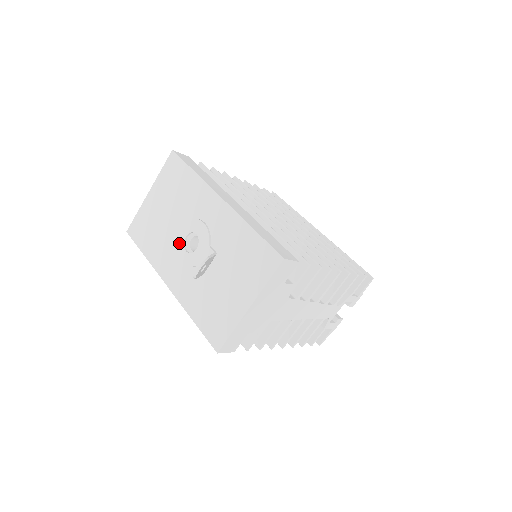
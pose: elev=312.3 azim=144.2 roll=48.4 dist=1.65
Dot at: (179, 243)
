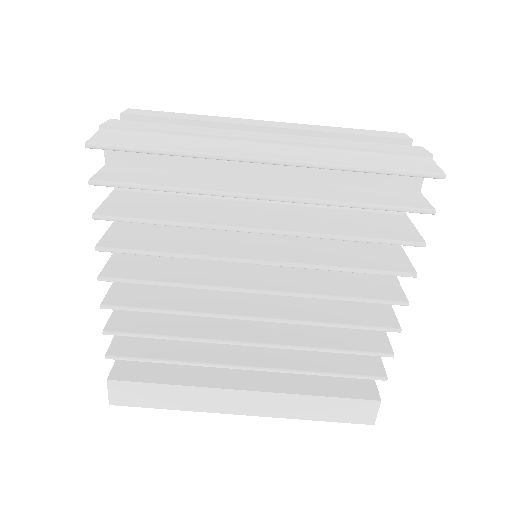
Dot at: occluded
